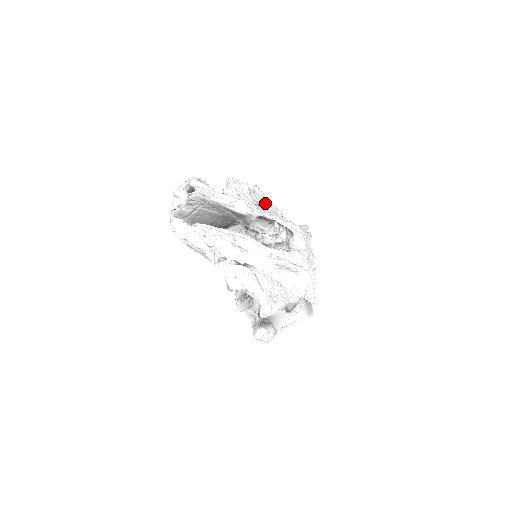
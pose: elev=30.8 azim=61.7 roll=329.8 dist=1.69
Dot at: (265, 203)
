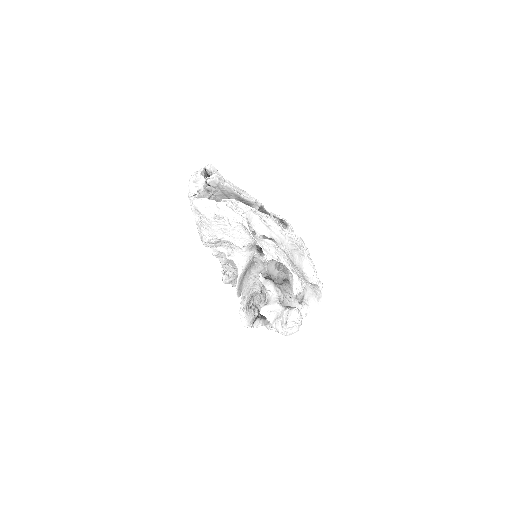
Dot at: occluded
